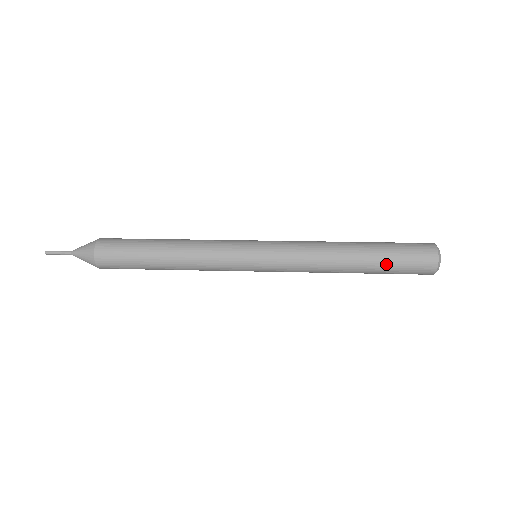
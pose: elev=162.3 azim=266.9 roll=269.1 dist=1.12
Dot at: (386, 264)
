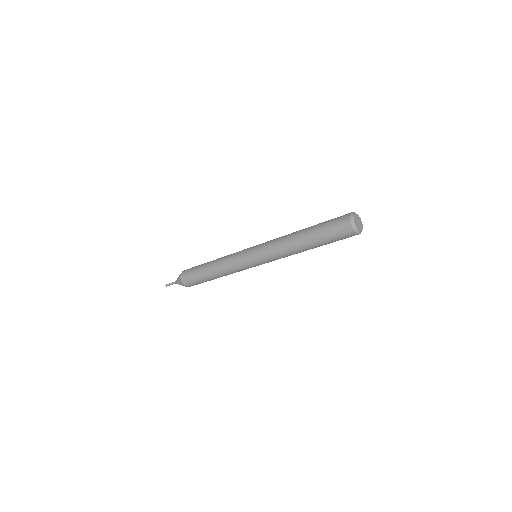
Dot at: (320, 224)
